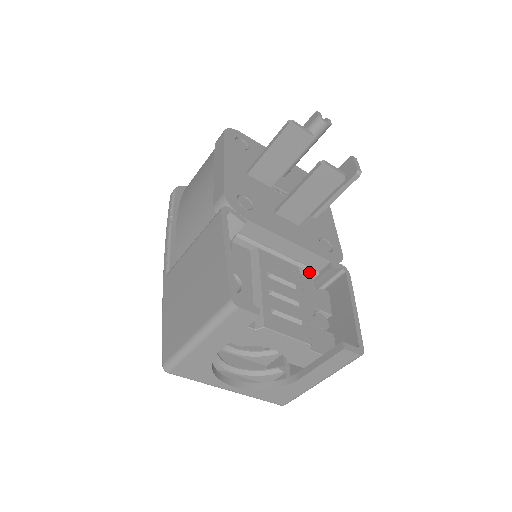
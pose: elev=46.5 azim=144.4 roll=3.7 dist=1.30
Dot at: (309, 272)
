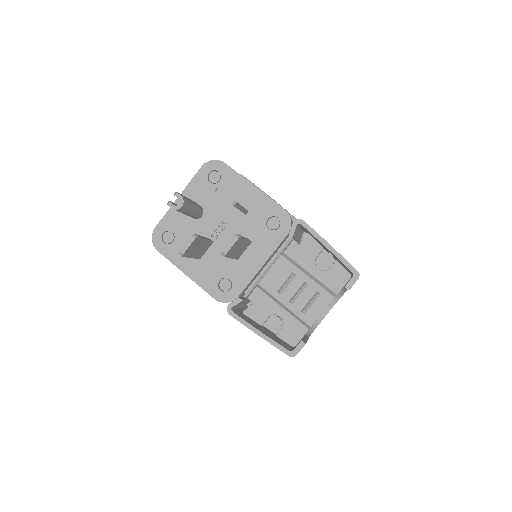
Dot at: (287, 246)
